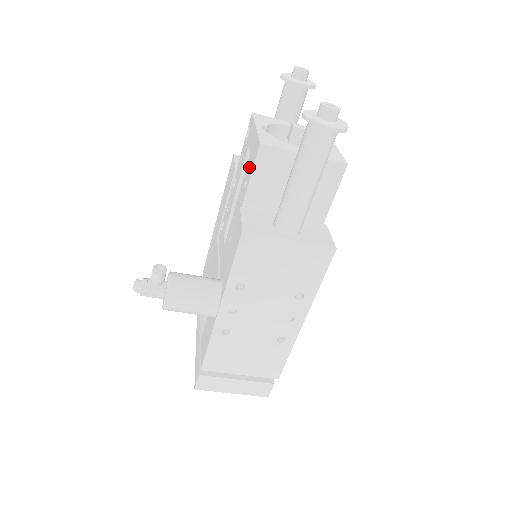
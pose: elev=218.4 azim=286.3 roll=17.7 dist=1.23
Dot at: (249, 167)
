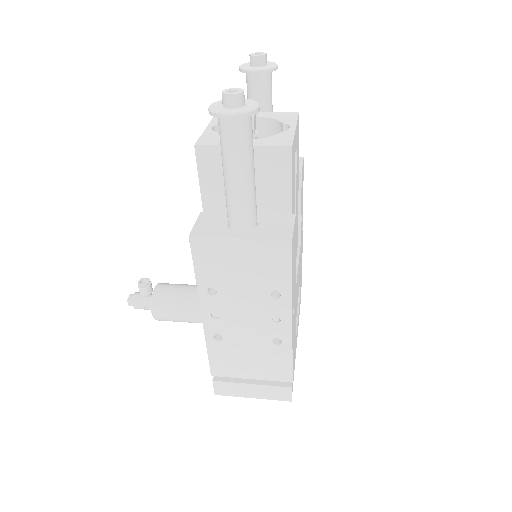
Dot at: occluded
